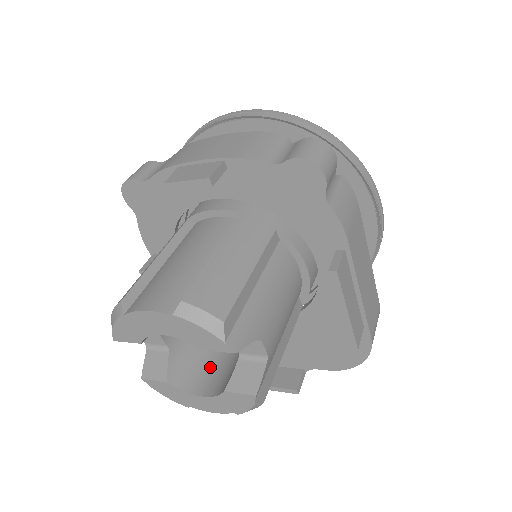
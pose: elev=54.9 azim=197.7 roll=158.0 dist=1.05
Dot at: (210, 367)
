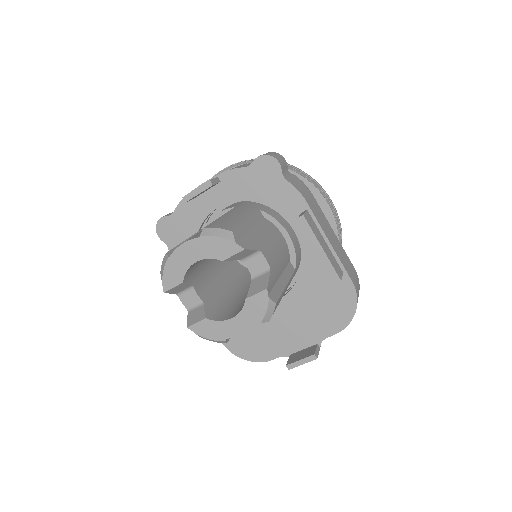
Dot at: (235, 309)
